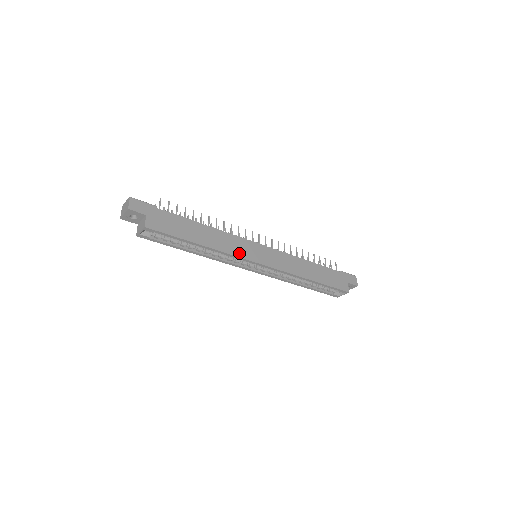
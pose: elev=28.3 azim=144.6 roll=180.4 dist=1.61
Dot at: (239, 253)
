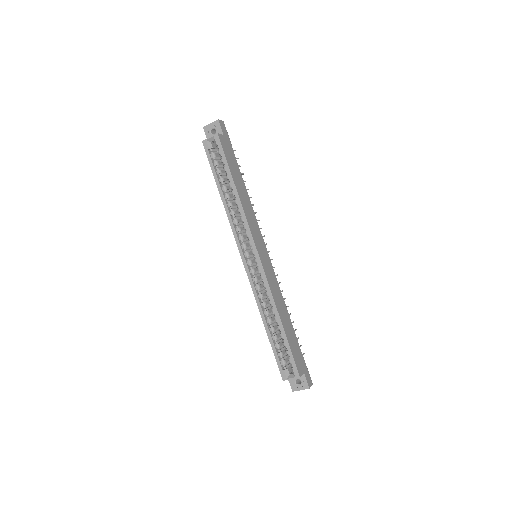
Dot at: (252, 228)
